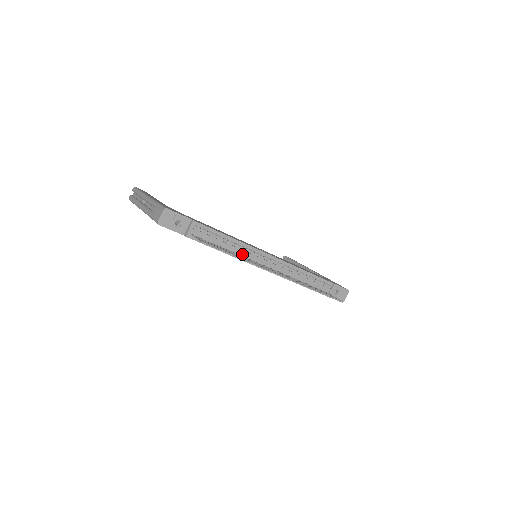
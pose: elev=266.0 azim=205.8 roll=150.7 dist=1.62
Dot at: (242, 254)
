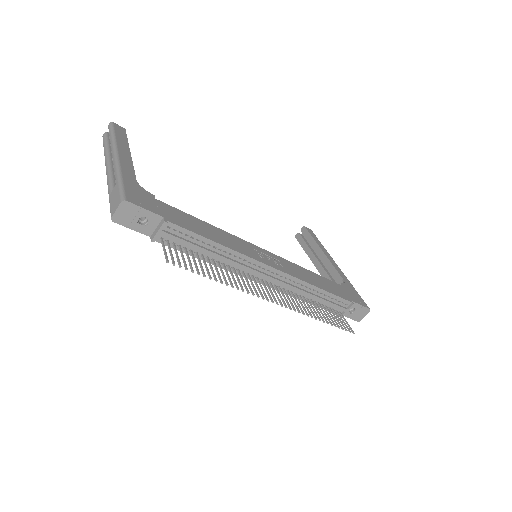
Dot at: (232, 264)
